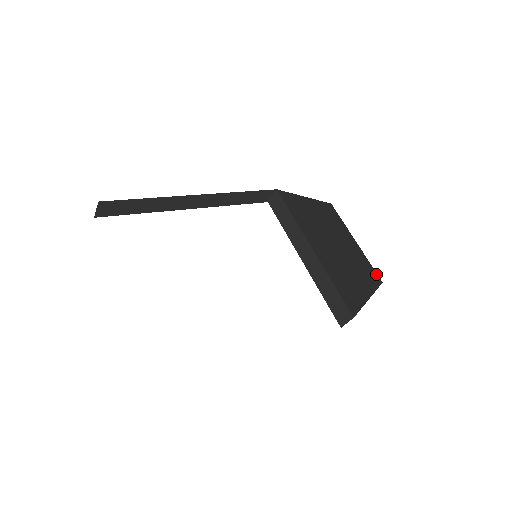
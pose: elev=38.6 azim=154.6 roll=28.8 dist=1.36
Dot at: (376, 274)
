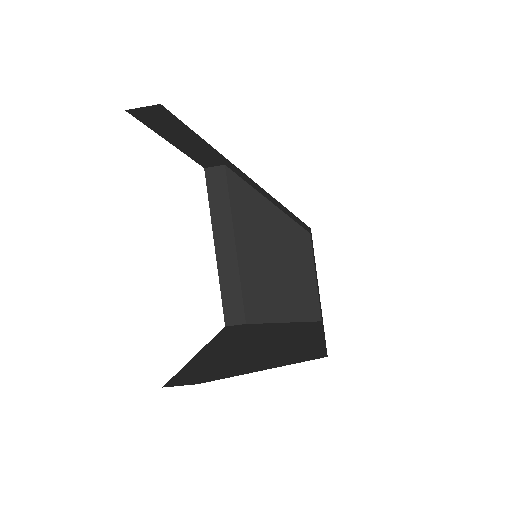
Dot at: (319, 312)
